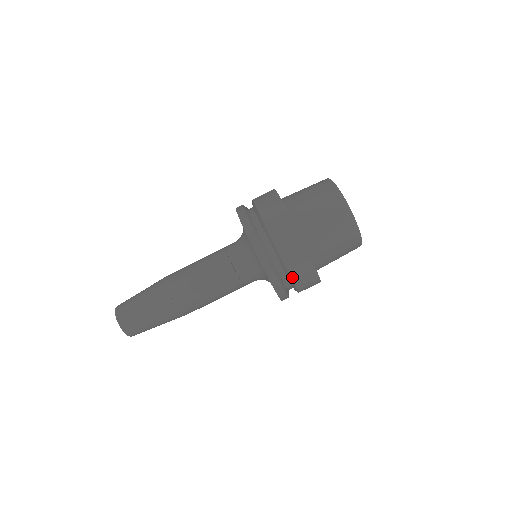
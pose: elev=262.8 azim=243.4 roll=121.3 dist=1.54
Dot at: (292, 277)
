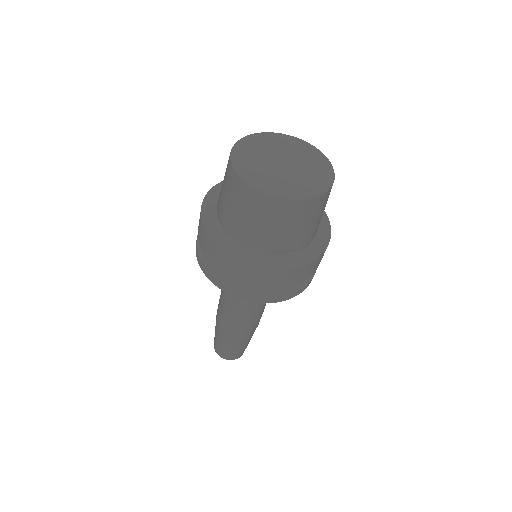
Dot at: occluded
